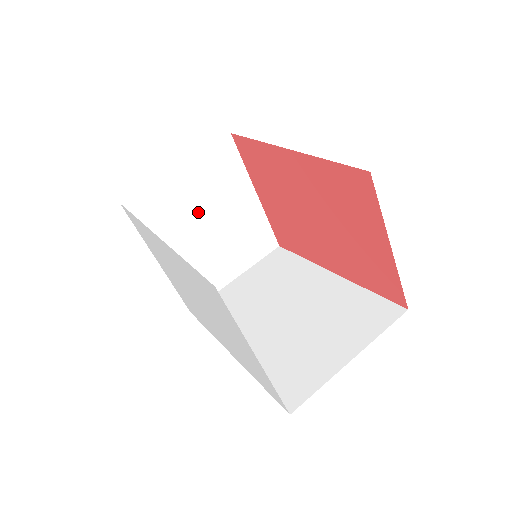
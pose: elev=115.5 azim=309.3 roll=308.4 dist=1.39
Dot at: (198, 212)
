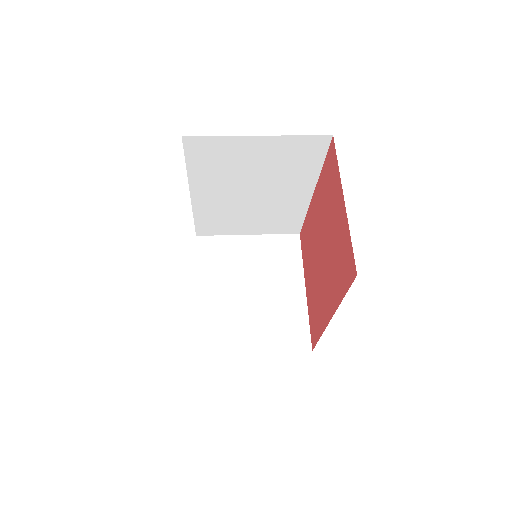
Dot at: (248, 274)
